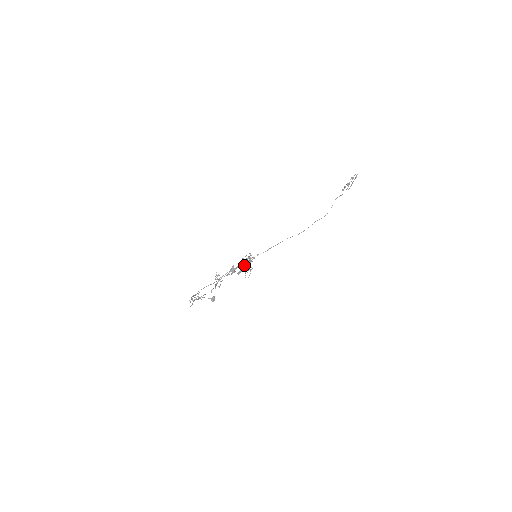
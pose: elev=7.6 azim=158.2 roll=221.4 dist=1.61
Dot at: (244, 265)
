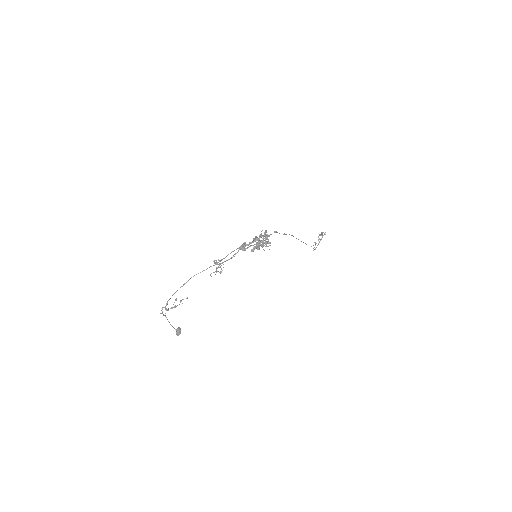
Dot at: occluded
